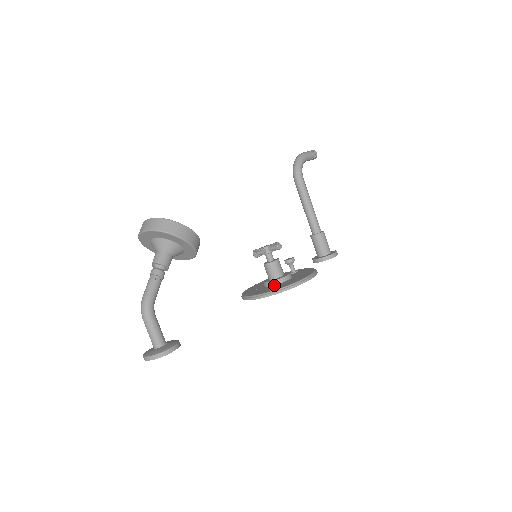
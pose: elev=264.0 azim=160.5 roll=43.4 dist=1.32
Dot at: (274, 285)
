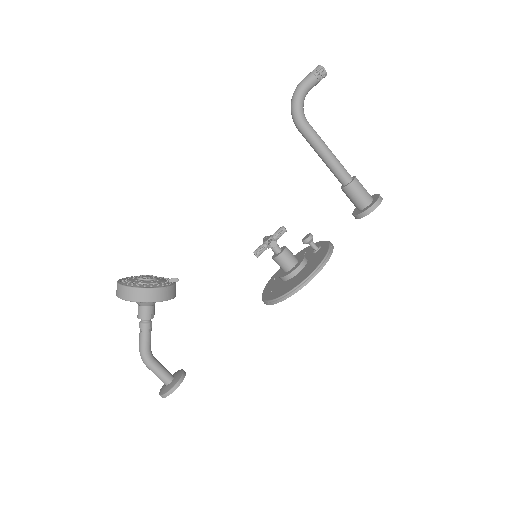
Dot at: (284, 281)
